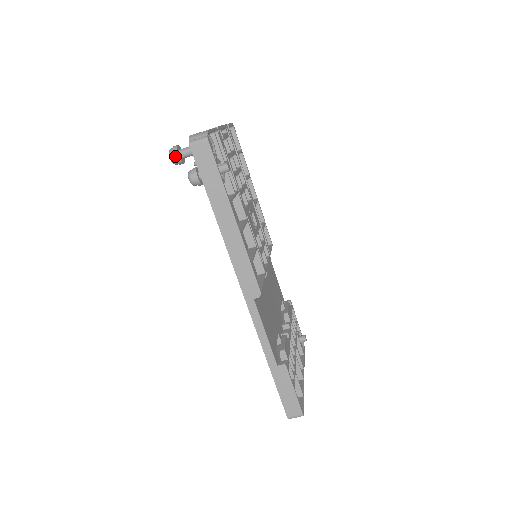
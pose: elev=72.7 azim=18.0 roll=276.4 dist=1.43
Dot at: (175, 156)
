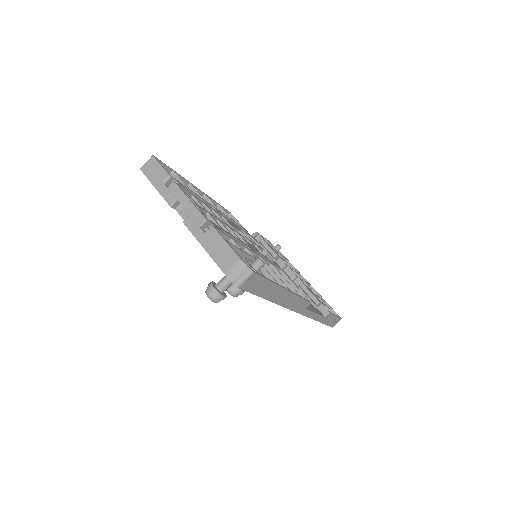
Dot at: occluded
